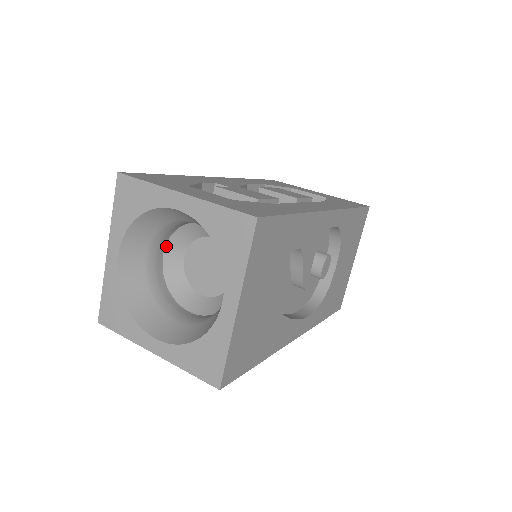
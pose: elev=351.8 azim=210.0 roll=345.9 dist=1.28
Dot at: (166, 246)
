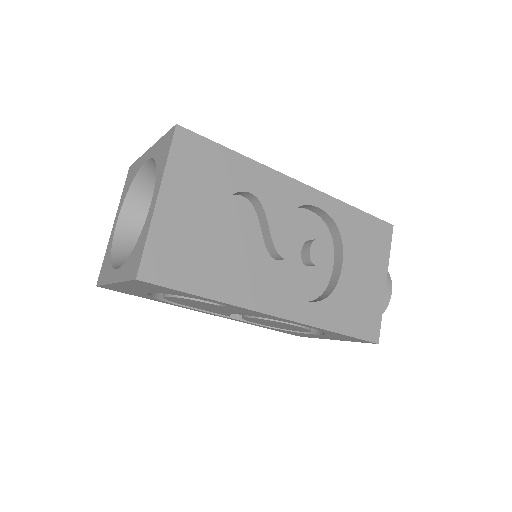
Dot at: occluded
